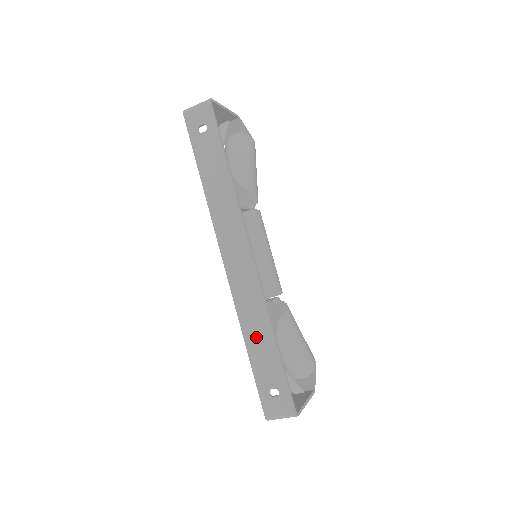
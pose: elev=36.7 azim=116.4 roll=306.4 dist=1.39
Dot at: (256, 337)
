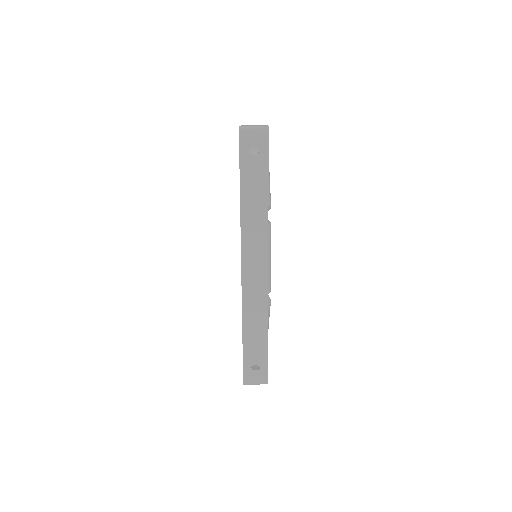
Dot at: (253, 328)
